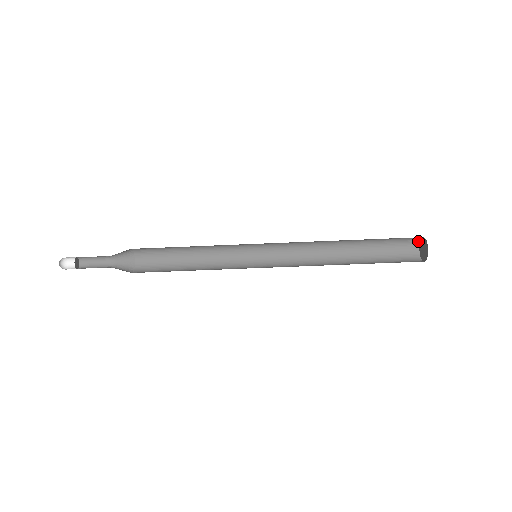
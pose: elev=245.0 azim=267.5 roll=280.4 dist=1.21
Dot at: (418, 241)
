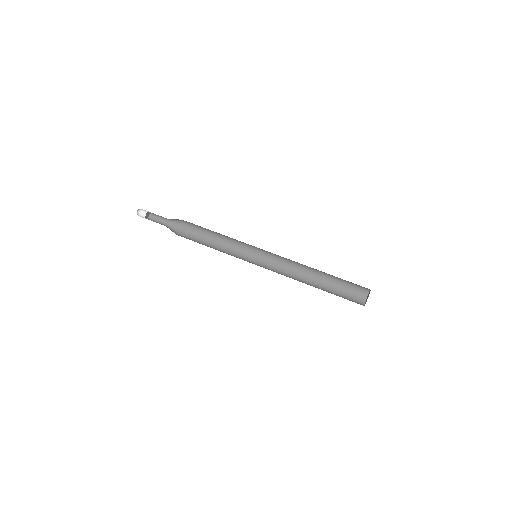
Dot at: (366, 295)
